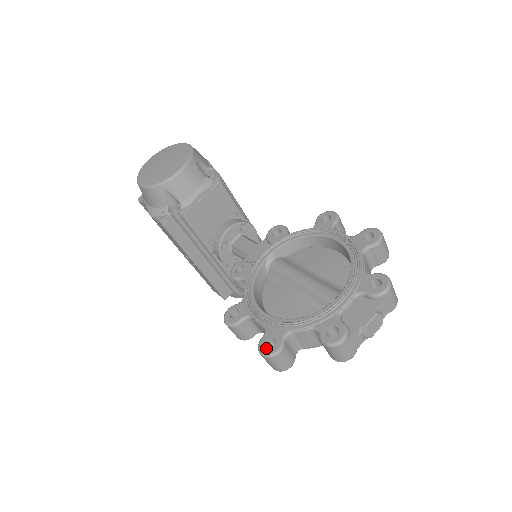
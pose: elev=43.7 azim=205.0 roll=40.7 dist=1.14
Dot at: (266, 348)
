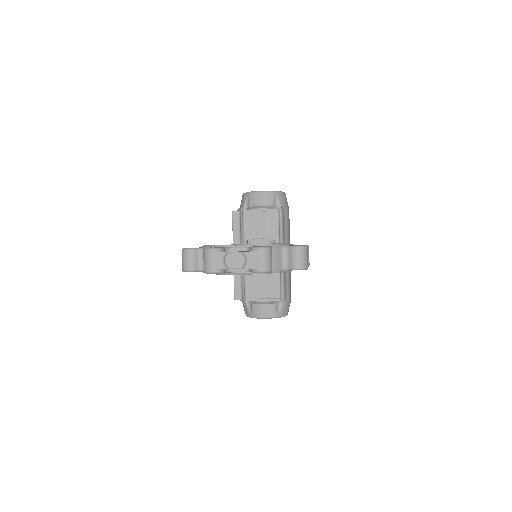
Dot at: occluded
